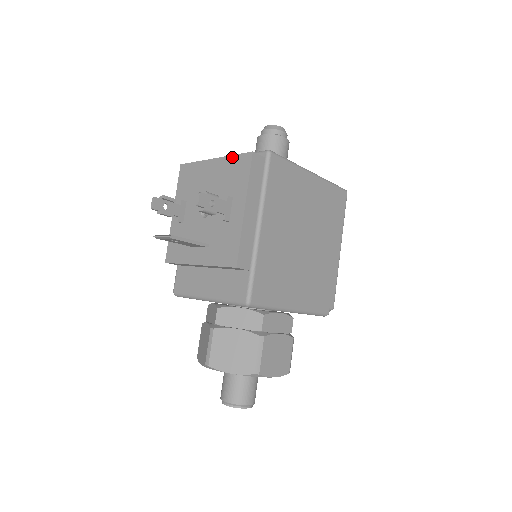
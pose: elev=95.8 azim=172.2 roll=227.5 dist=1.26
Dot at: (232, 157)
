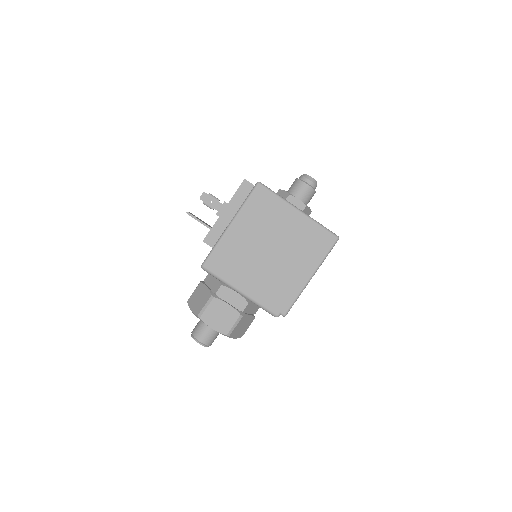
Dot at: occluded
